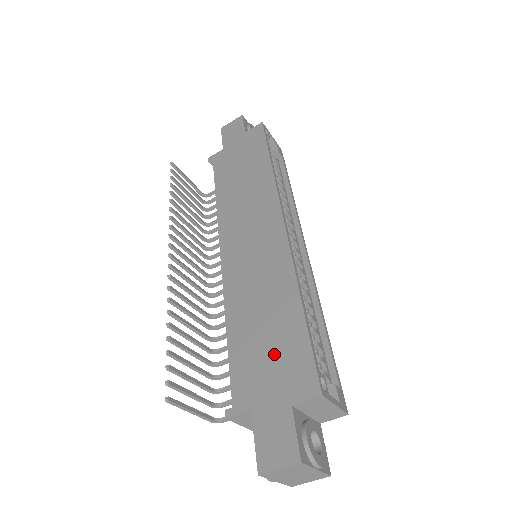
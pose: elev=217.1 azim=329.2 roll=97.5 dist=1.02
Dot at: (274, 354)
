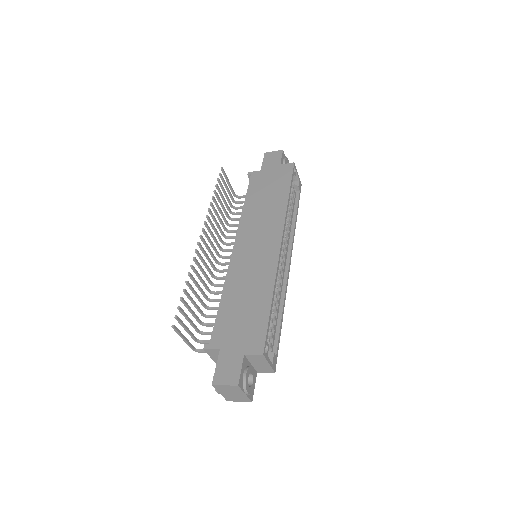
Dot at: (245, 322)
